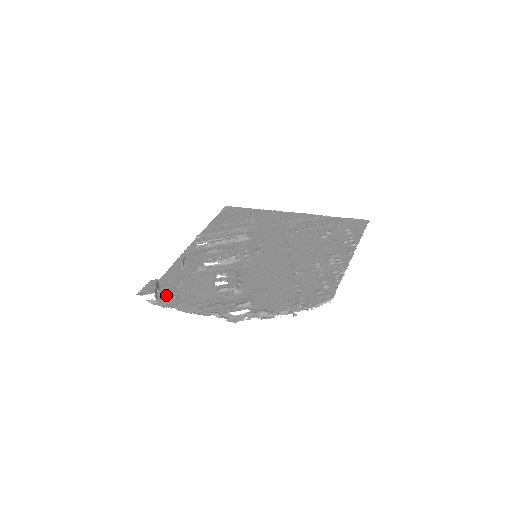
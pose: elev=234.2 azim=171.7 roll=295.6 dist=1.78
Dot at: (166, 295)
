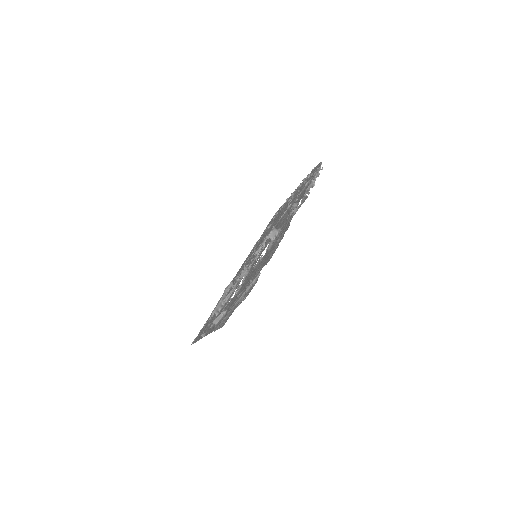
Dot at: (244, 296)
